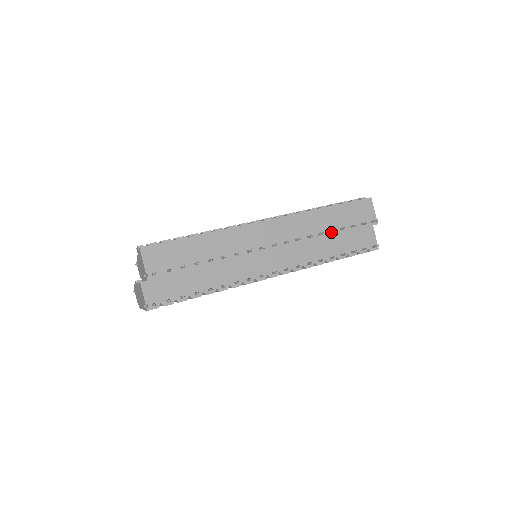
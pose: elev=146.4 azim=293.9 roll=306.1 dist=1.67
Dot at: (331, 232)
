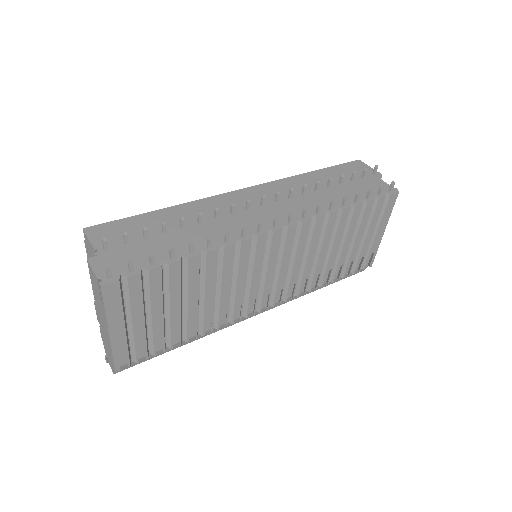
Dot at: (329, 186)
